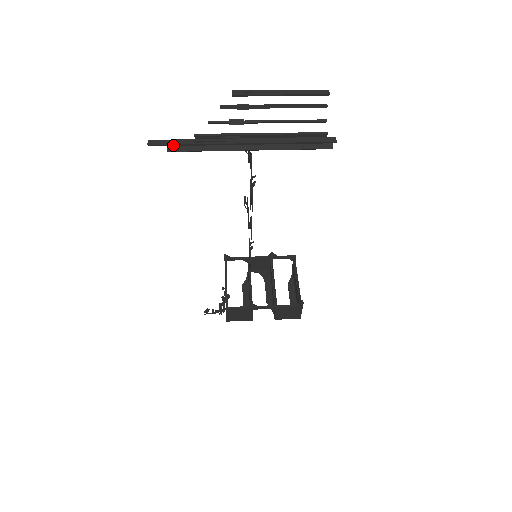
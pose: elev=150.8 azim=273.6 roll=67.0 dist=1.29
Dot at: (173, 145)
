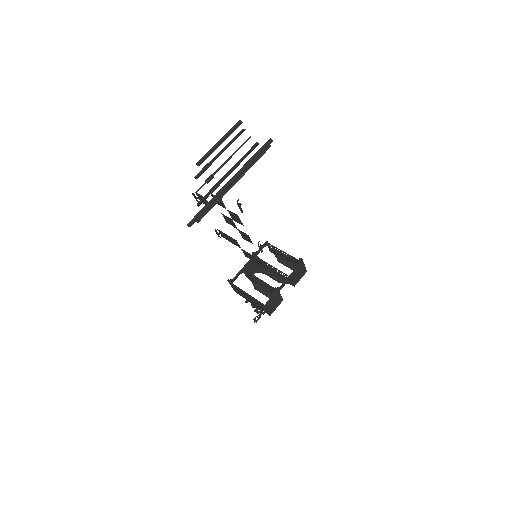
Dot at: (201, 215)
